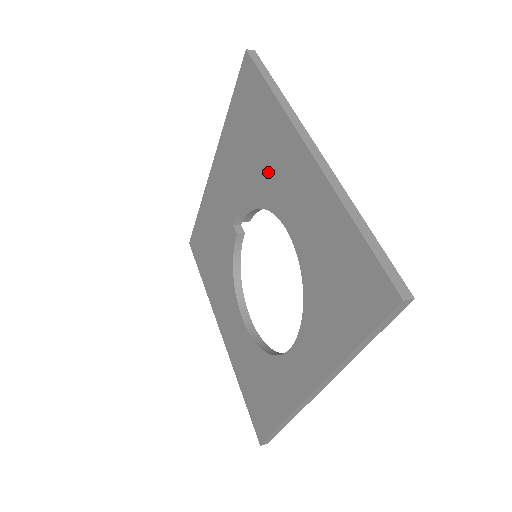
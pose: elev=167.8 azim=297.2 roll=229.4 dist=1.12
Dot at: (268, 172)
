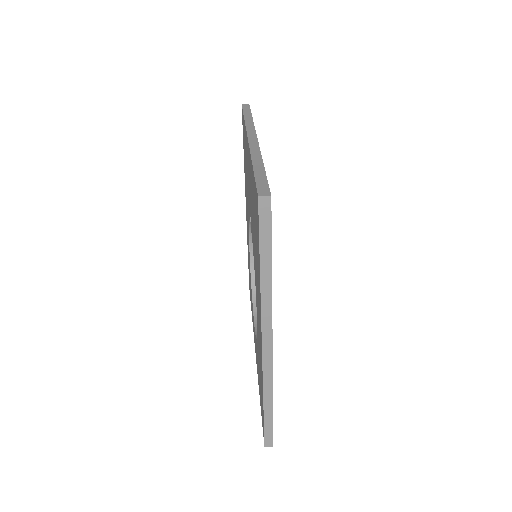
Dot at: (256, 277)
